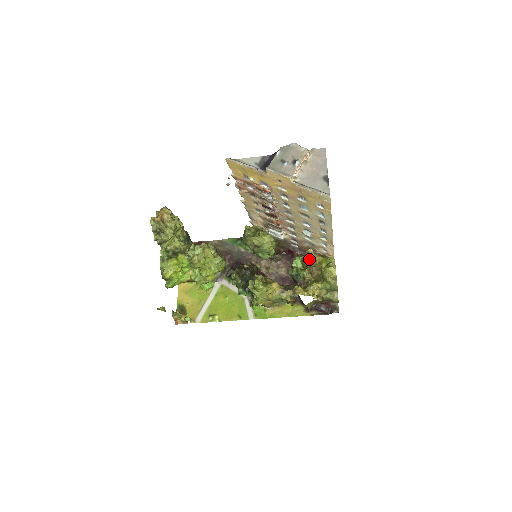
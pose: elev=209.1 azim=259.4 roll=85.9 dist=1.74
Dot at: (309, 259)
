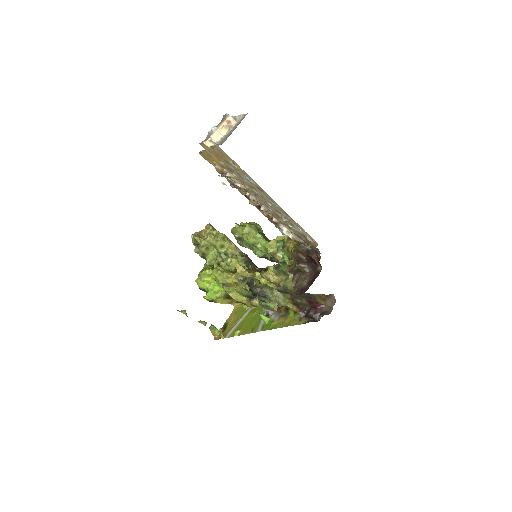
Dot at: (284, 247)
